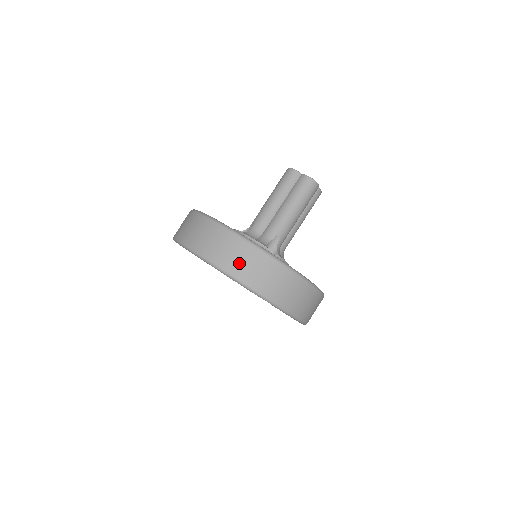
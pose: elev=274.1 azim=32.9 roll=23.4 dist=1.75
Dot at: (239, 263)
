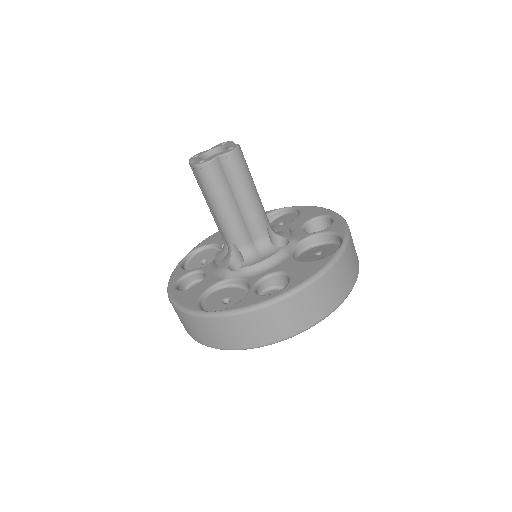
Dot at: (326, 300)
